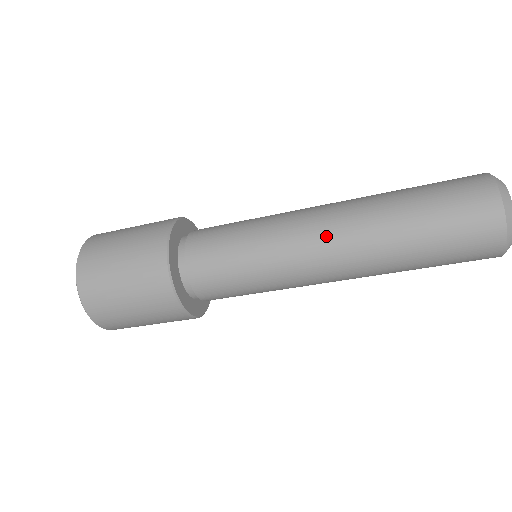
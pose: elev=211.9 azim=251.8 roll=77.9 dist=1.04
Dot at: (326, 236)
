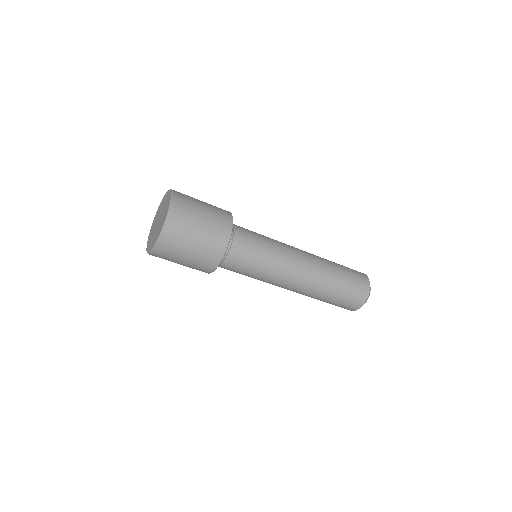
Dot at: (302, 250)
